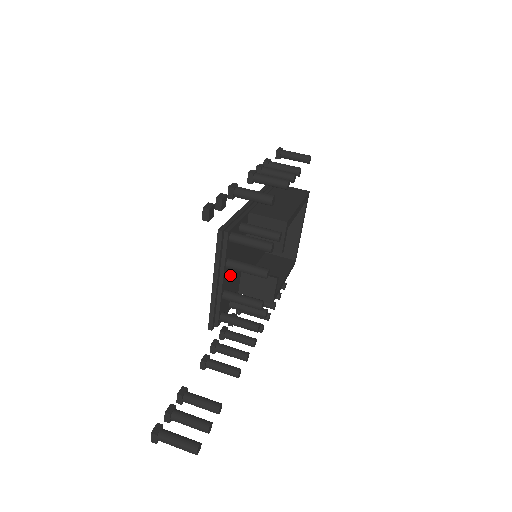
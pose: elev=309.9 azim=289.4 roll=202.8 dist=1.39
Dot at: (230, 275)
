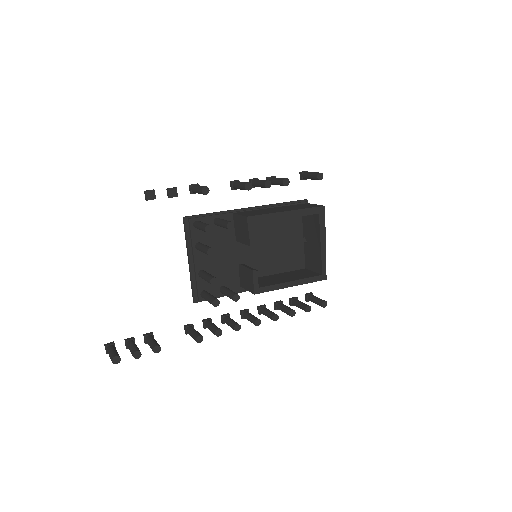
Dot at: (211, 260)
